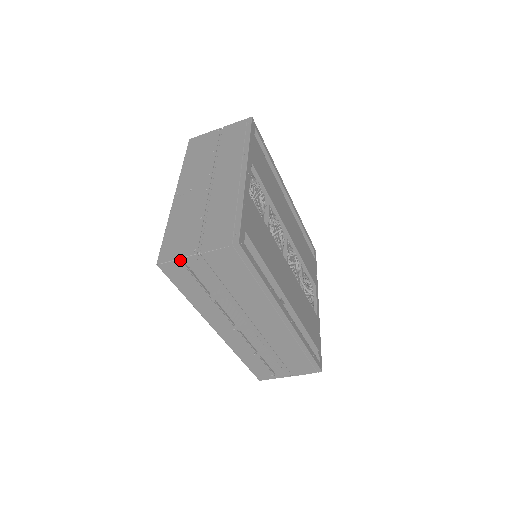
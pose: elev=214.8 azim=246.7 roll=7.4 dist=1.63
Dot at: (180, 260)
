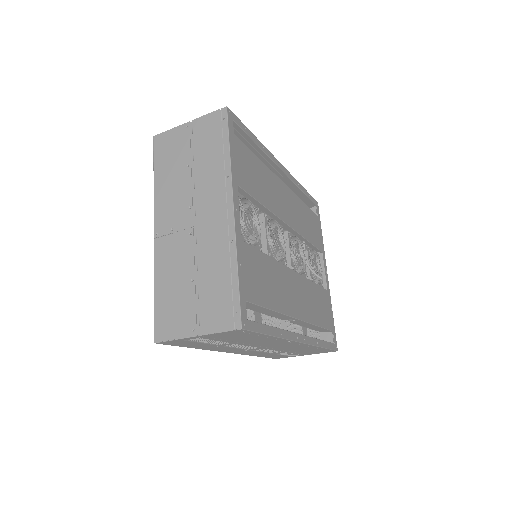
Dot at: (179, 339)
